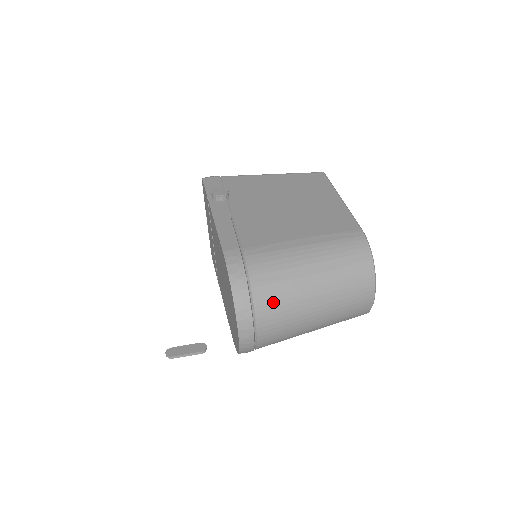
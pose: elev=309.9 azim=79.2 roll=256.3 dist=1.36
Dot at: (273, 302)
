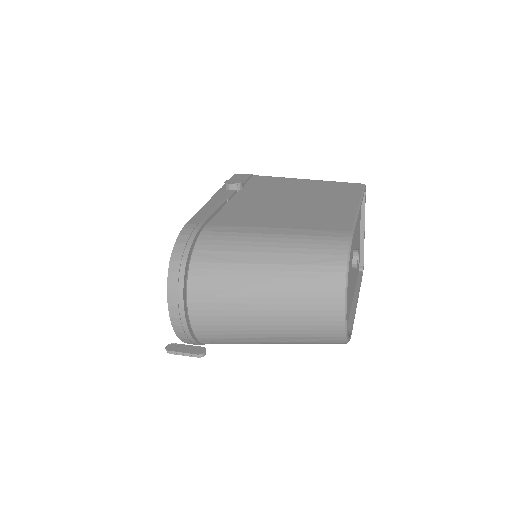
Dot at: (210, 283)
